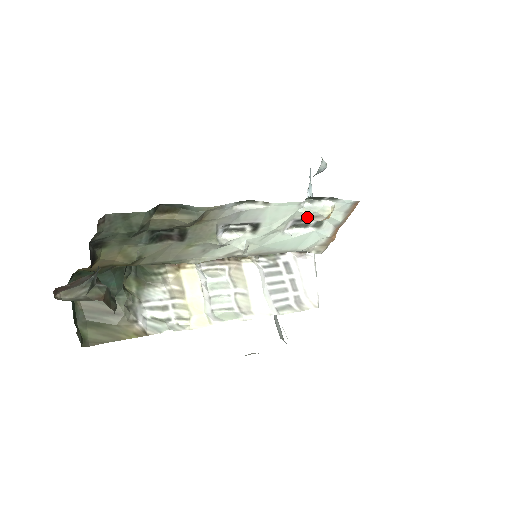
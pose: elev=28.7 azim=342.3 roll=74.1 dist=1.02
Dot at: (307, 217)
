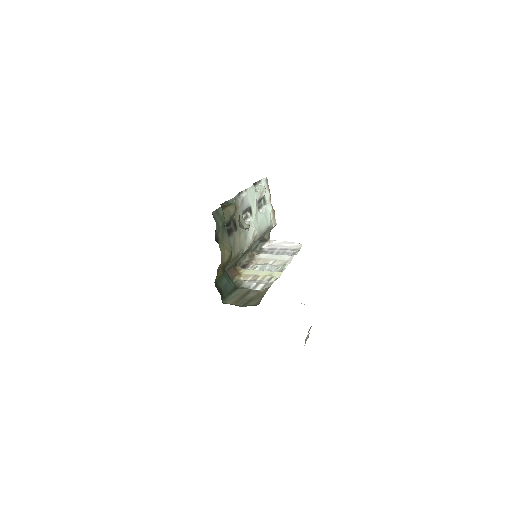
Dot at: (260, 196)
